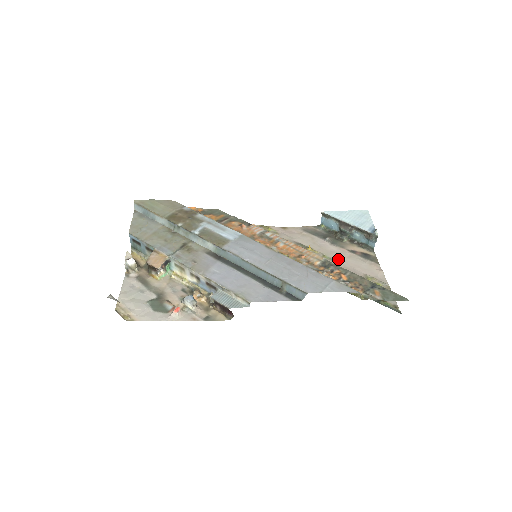
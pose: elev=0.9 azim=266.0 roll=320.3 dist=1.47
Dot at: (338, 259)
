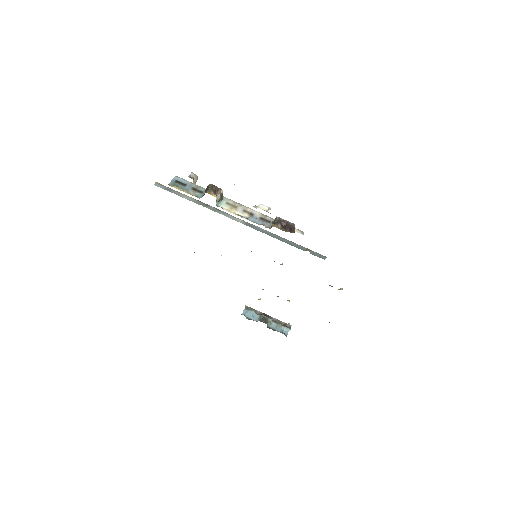
Dot at: occluded
